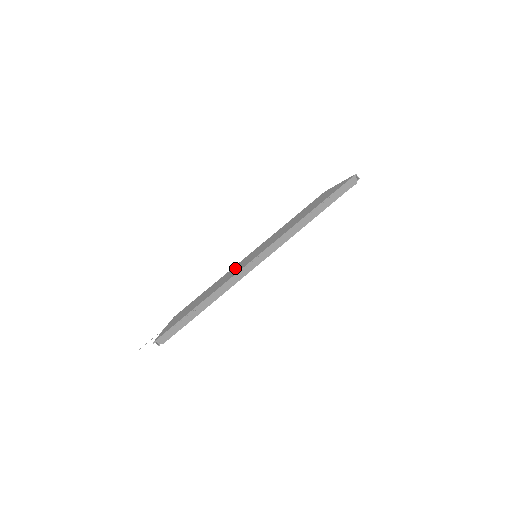
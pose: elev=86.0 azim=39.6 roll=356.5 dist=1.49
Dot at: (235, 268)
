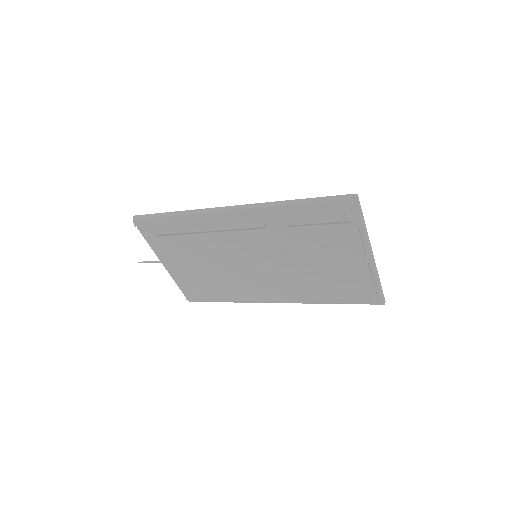
Dot at: occluded
